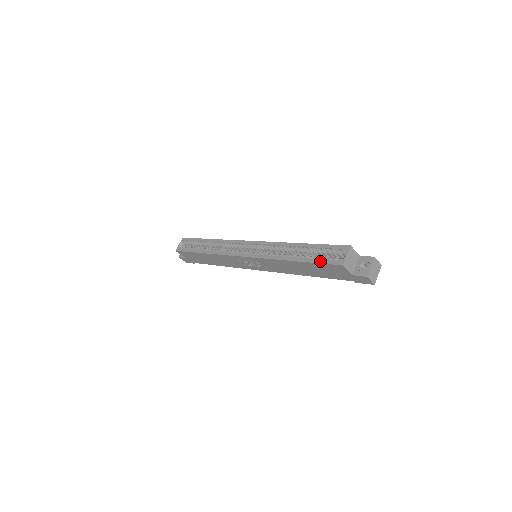
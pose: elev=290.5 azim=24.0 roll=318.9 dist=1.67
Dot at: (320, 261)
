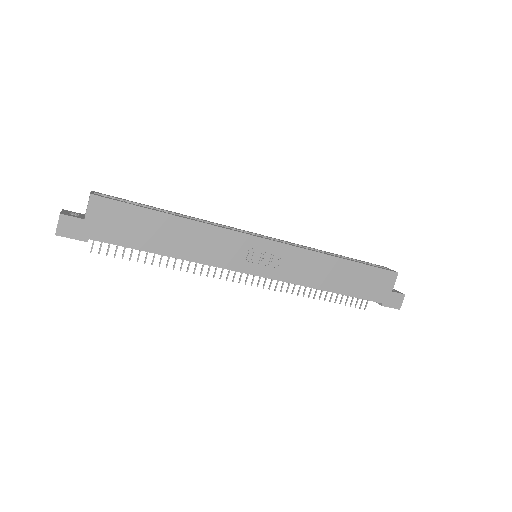
Dot at: (374, 266)
